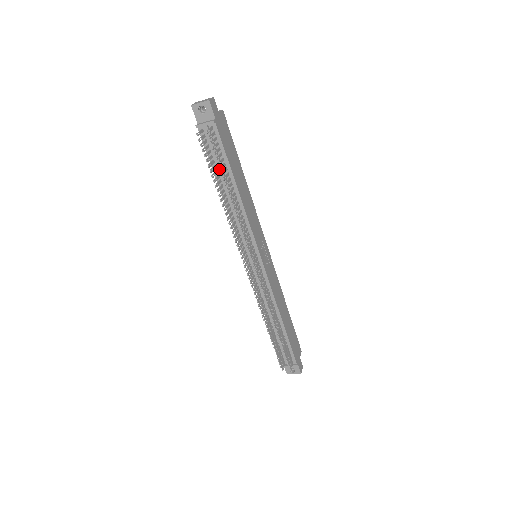
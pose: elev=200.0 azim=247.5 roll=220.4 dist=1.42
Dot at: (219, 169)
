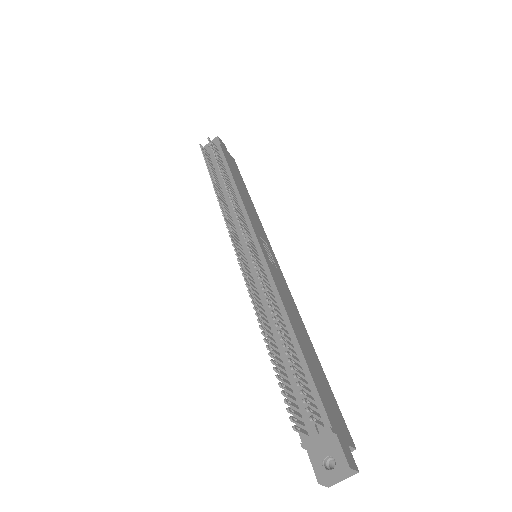
Dot at: (214, 157)
